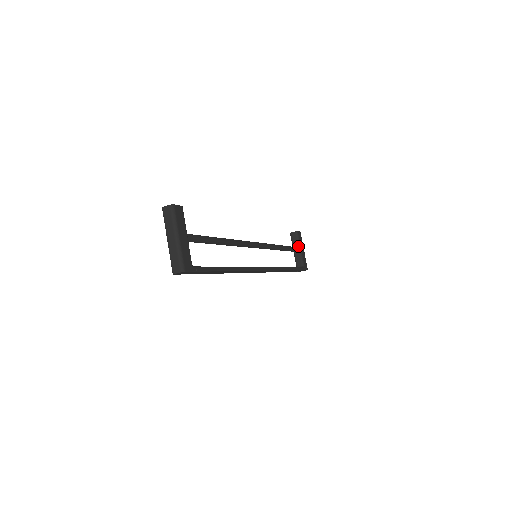
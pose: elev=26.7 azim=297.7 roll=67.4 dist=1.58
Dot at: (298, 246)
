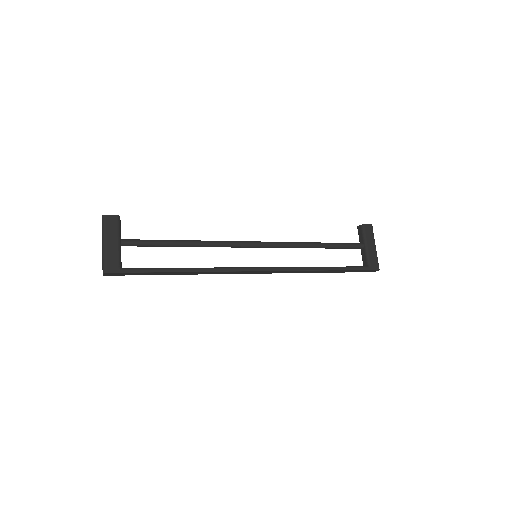
Dot at: (363, 242)
